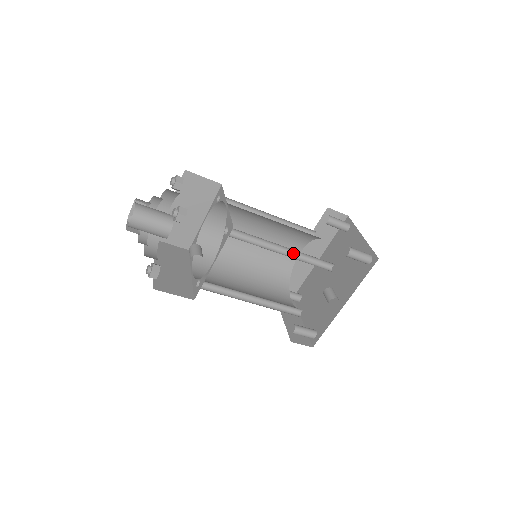
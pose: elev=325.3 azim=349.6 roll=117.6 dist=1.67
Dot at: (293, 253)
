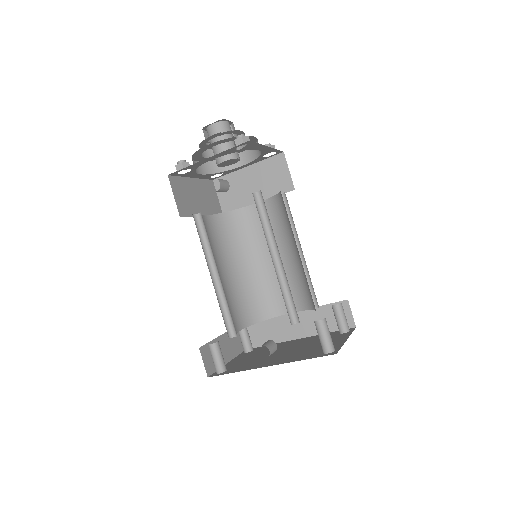
Dot at: (281, 271)
